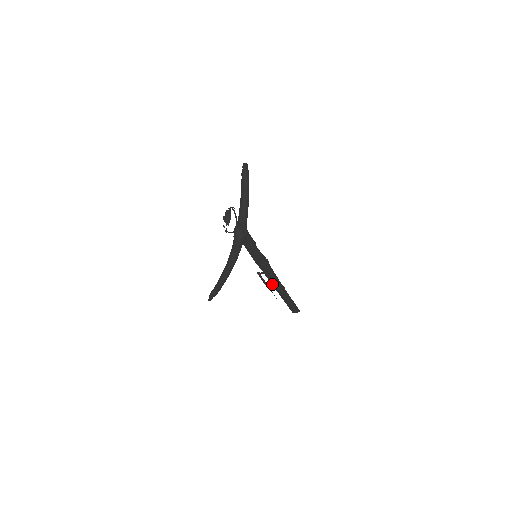
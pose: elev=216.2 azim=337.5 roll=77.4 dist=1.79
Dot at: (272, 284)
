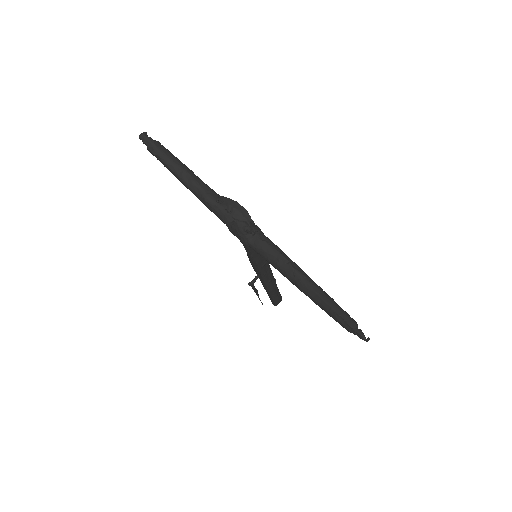
Dot at: (266, 285)
